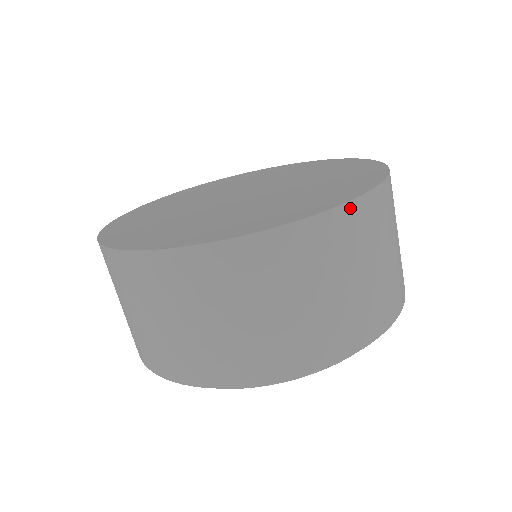
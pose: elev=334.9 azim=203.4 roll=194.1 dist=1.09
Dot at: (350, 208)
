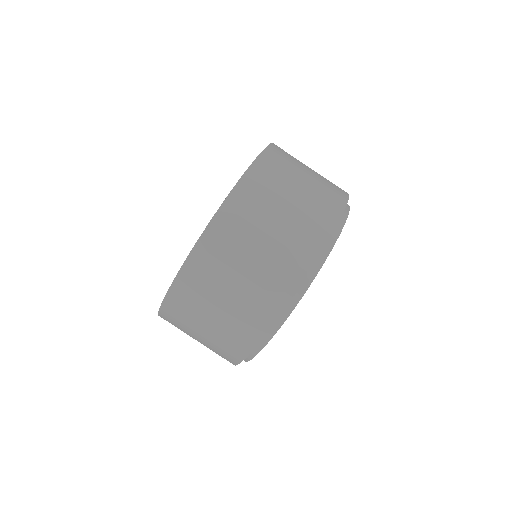
Dot at: (227, 205)
